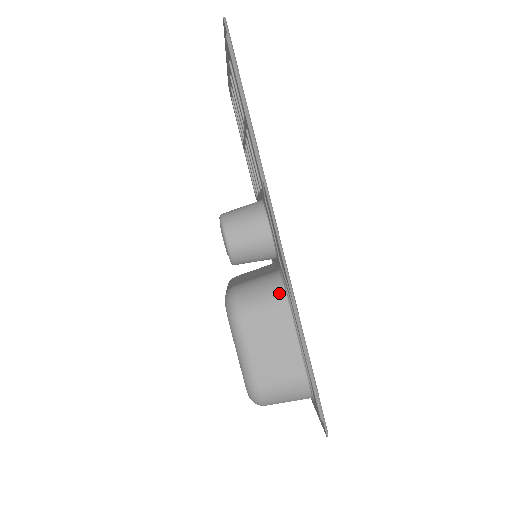
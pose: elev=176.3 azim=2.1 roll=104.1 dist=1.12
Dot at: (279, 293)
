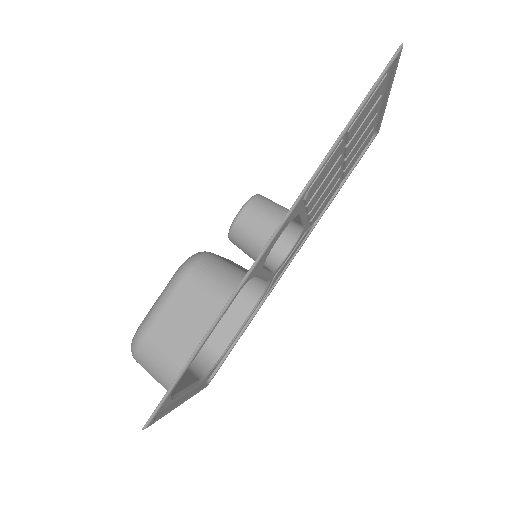
Dot at: (231, 287)
